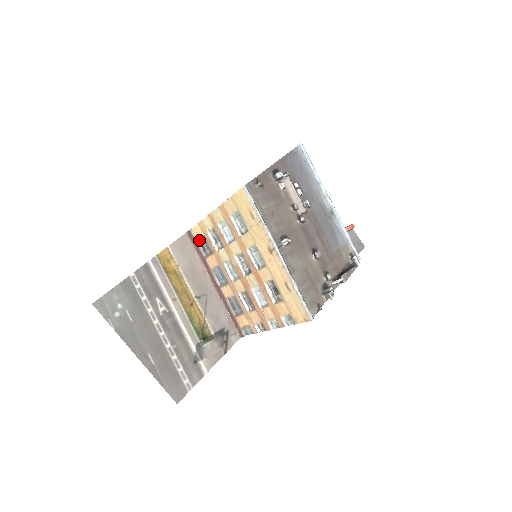
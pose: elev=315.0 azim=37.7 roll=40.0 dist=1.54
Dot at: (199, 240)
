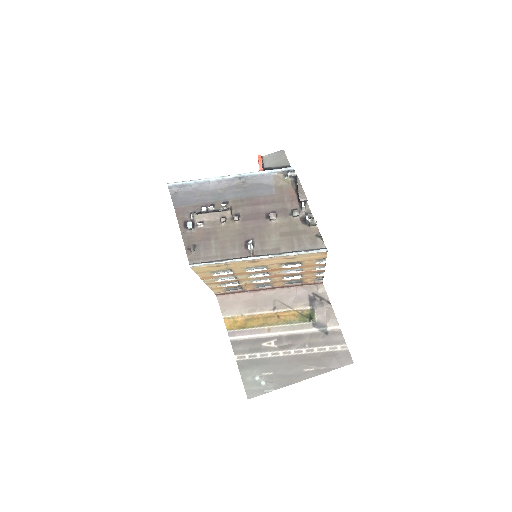
Dot at: (226, 291)
